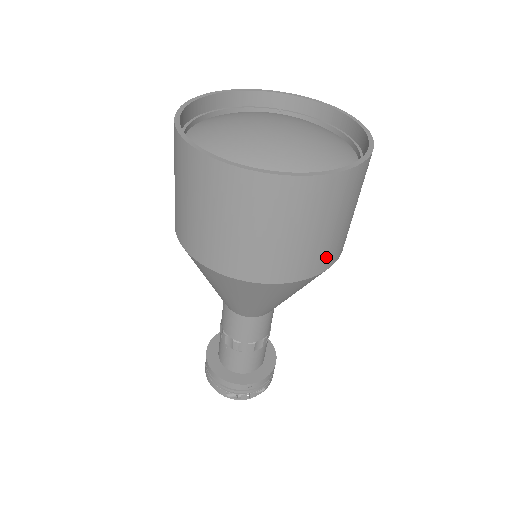
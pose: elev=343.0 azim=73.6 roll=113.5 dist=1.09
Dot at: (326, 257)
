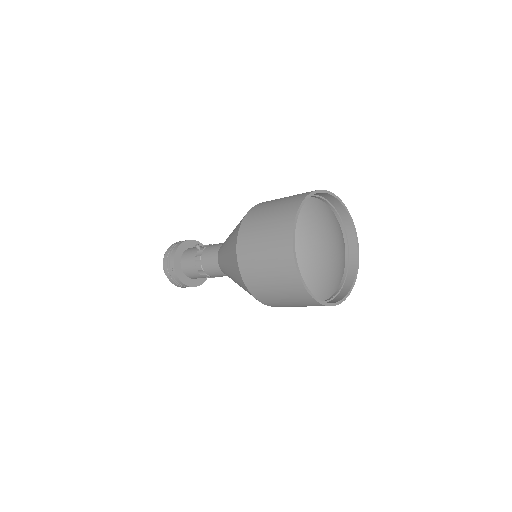
Dot at: occluded
